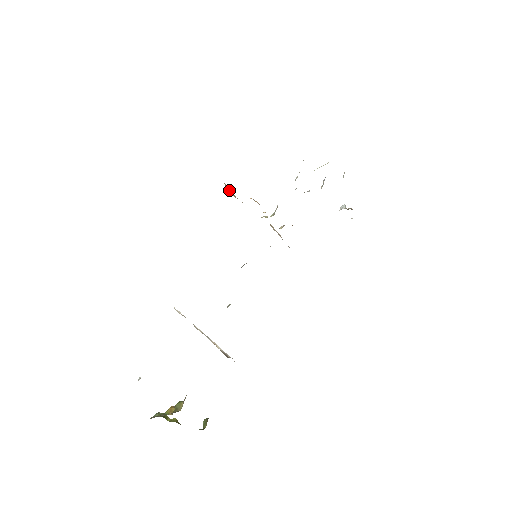
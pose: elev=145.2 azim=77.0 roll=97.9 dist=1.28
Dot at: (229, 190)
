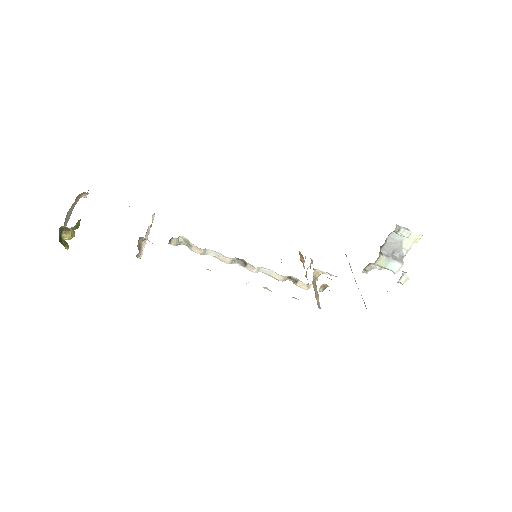
Dot at: (301, 258)
